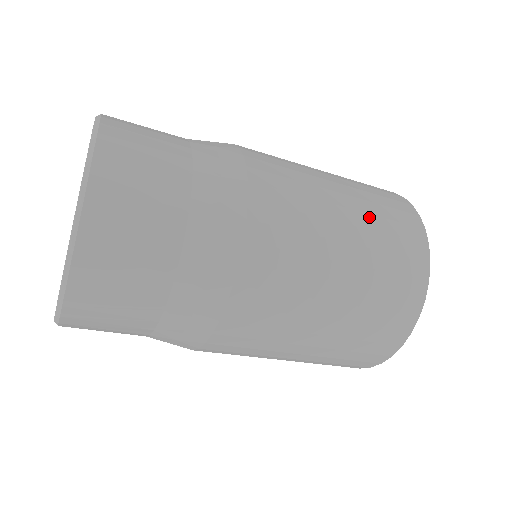
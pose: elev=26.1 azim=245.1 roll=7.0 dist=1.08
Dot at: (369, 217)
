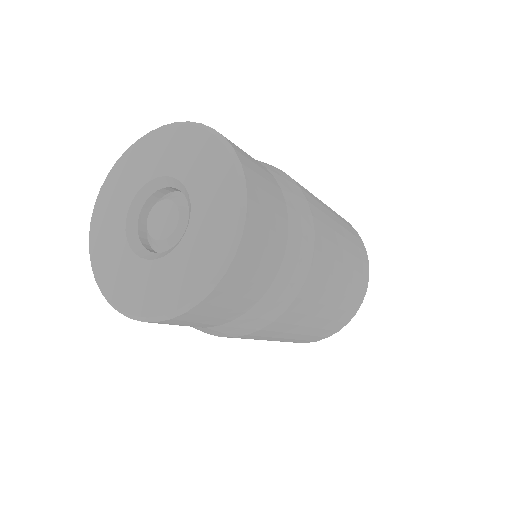
Dot at: (349, 286)
